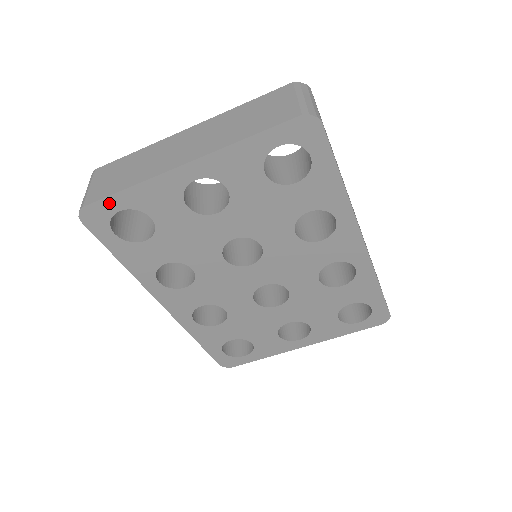
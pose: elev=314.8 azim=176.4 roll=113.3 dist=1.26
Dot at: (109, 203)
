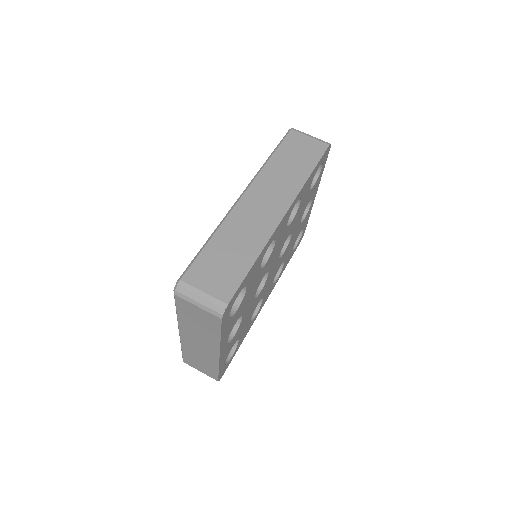
Dot at: (221, 372)
